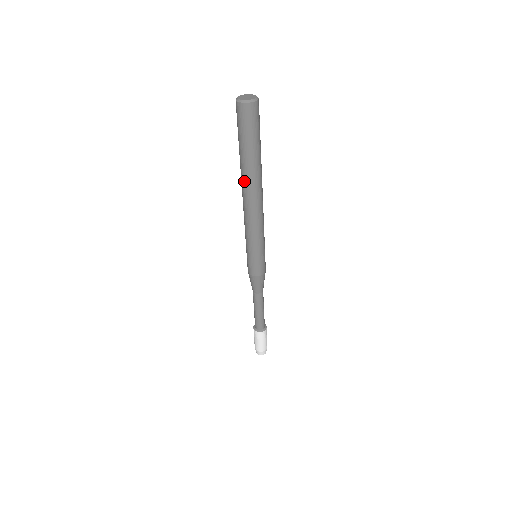
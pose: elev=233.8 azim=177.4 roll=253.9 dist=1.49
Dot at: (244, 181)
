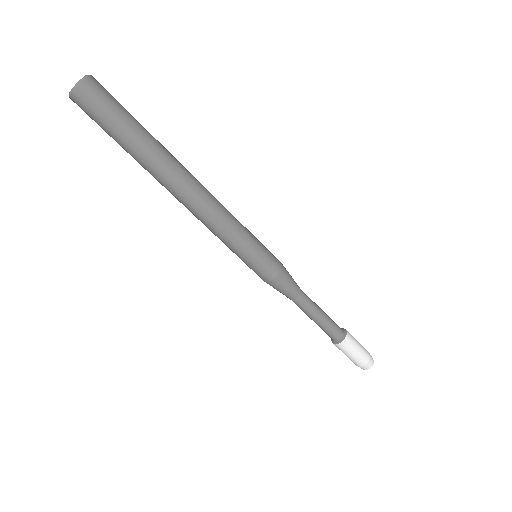
Dot at: (157, 180)
